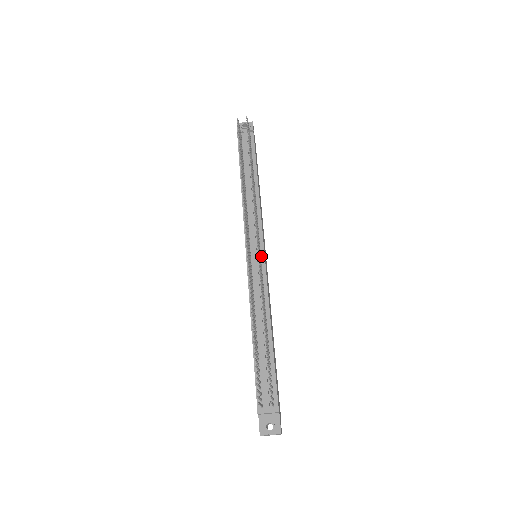
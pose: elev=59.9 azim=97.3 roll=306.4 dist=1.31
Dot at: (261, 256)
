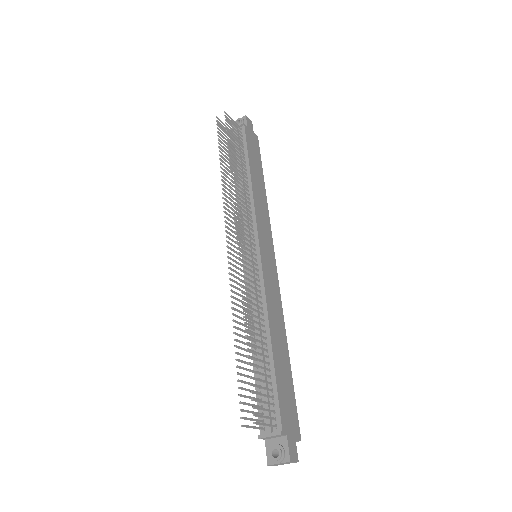
Dot at: (256, 254)
